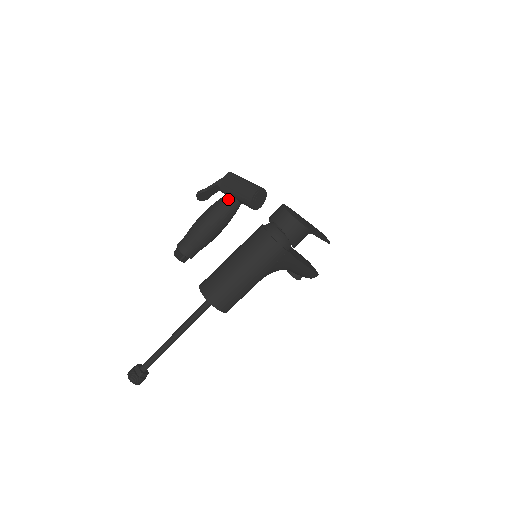
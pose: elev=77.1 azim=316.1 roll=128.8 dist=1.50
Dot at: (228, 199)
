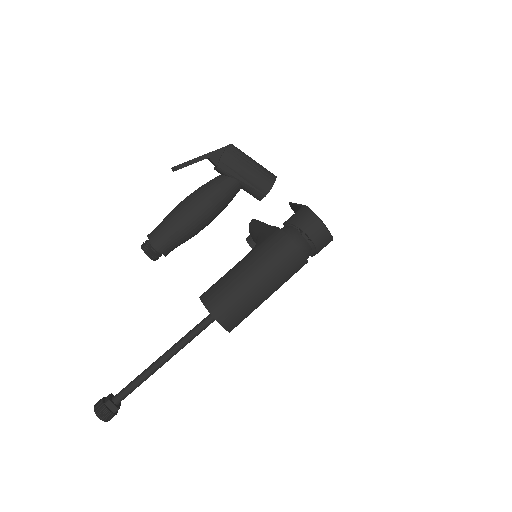
Dot at: (232, 186)
